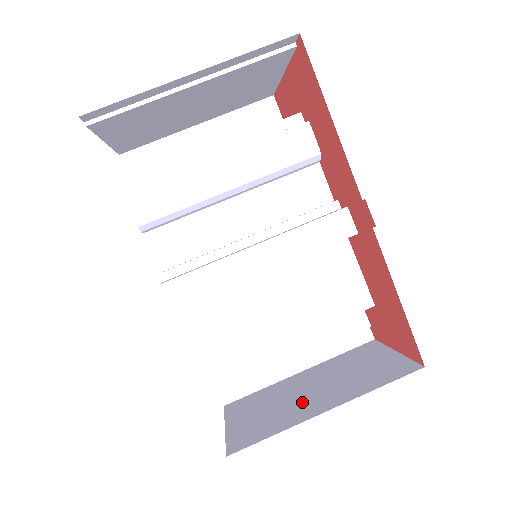
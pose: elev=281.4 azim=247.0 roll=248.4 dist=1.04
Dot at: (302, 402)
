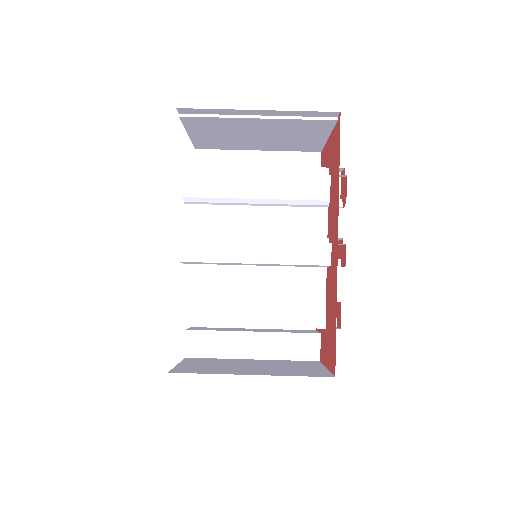
Dot at: (239, 368)
